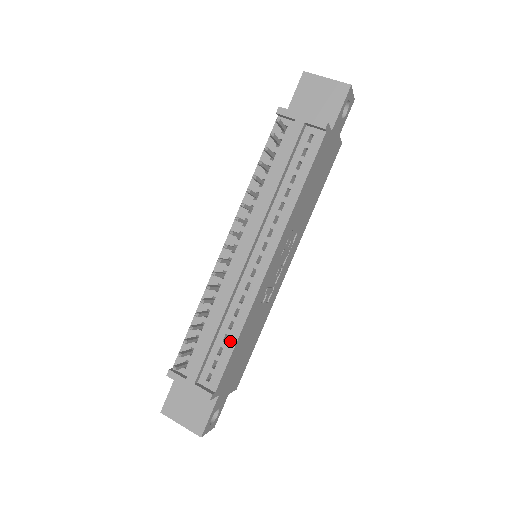
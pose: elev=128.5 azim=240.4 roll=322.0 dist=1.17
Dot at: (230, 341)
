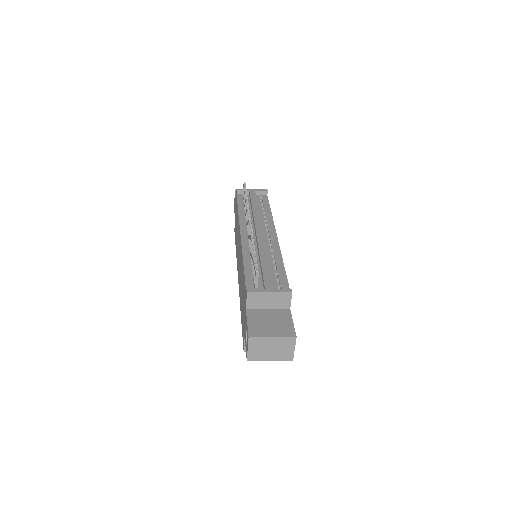
Dot at: (280, 268)
